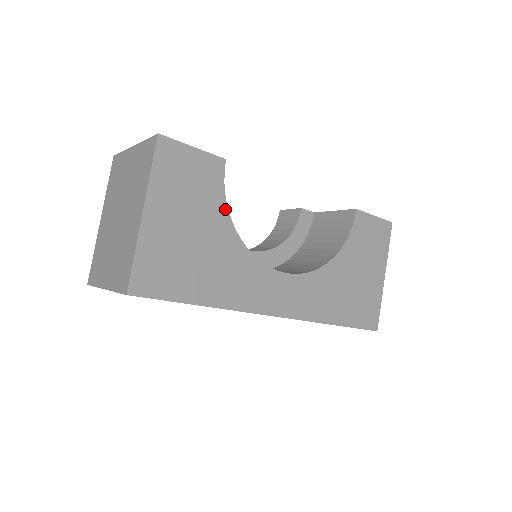
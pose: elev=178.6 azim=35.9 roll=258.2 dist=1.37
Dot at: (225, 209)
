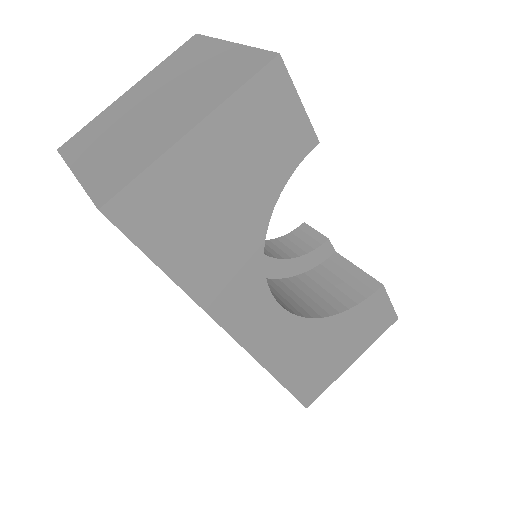
Dot at: (276, 194)
